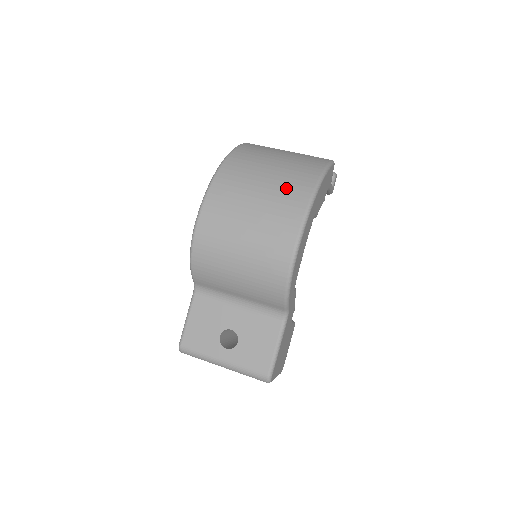
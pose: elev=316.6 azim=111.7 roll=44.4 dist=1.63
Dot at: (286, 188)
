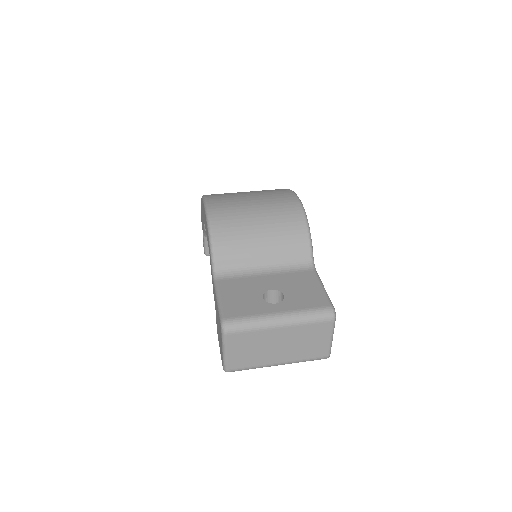
Dot at: occluded
